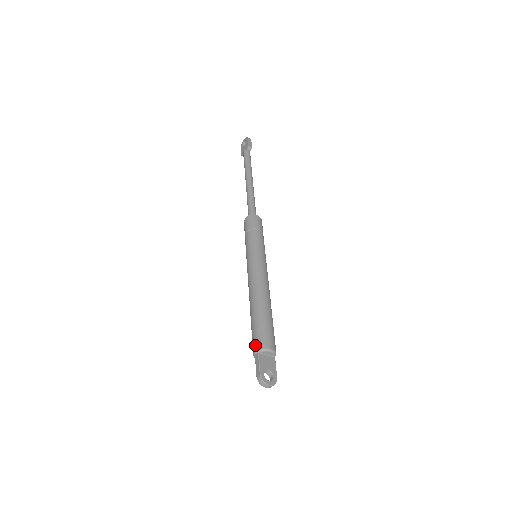
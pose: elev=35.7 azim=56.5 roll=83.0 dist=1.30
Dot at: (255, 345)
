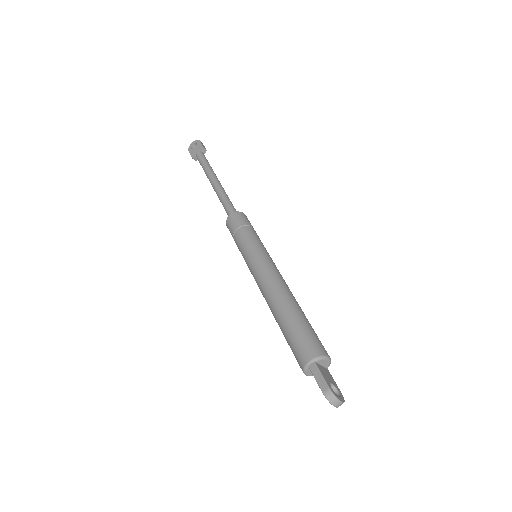
Dot at: (306, 353)
